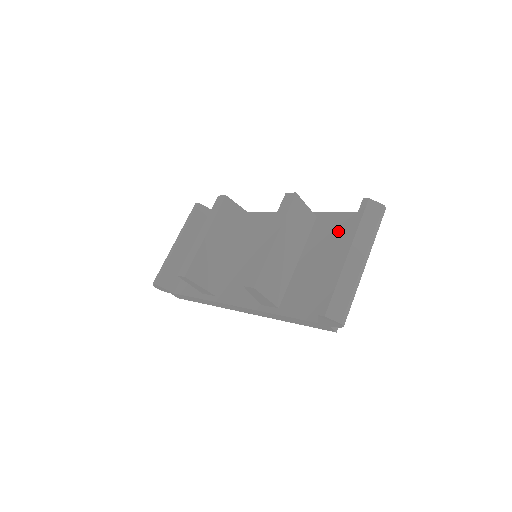
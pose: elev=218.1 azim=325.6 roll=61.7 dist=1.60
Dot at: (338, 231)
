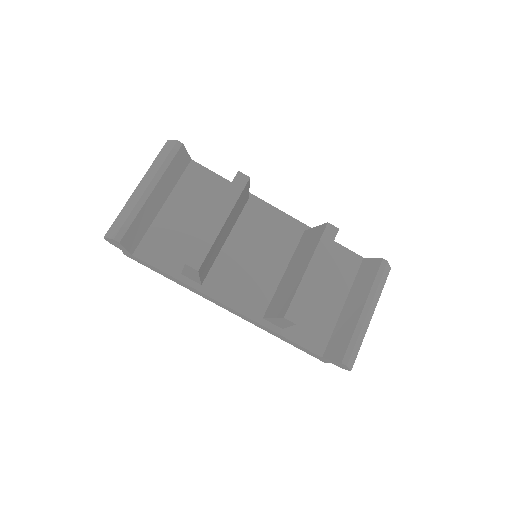
Dot at: (343, 268)
